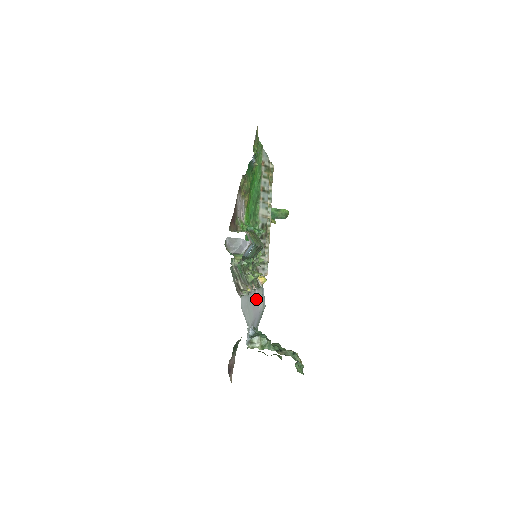
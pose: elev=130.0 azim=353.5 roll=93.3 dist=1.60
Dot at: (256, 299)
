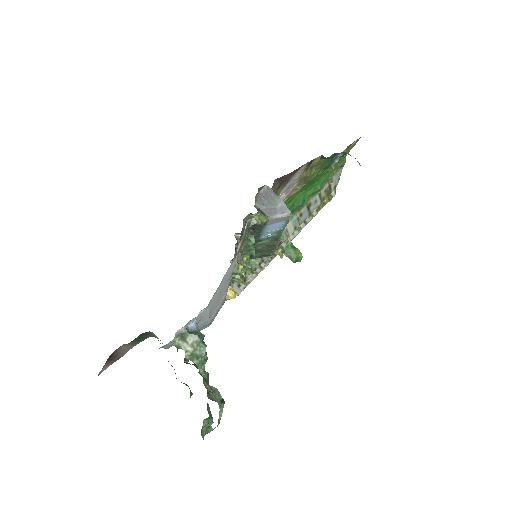
Dot at: (221, 299)
